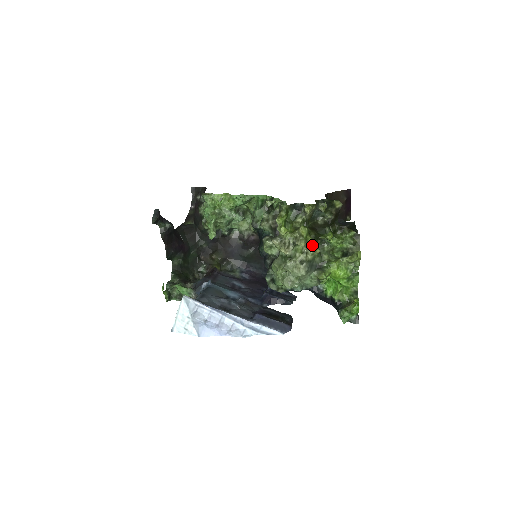
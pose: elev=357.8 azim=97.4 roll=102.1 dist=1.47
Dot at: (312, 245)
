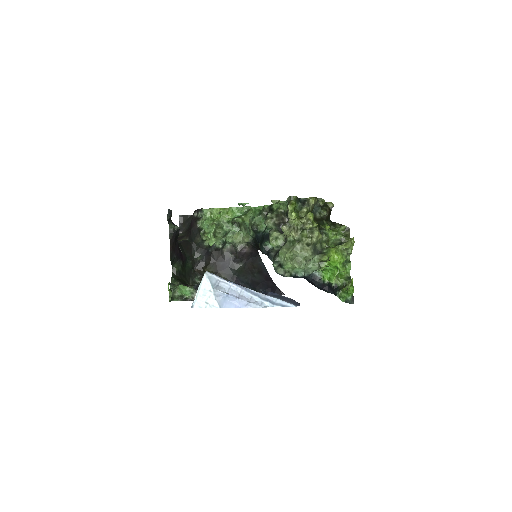
Dot at: (316, 230)
